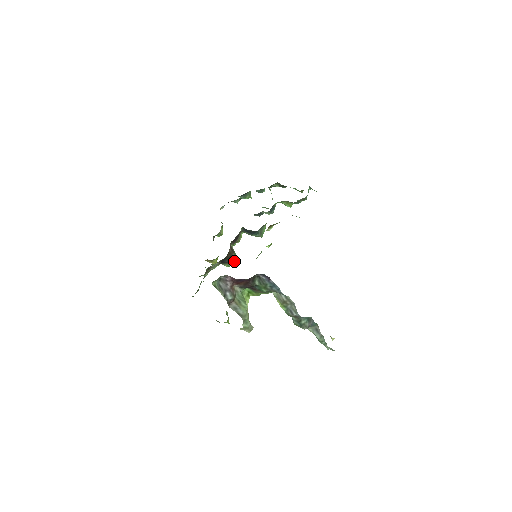
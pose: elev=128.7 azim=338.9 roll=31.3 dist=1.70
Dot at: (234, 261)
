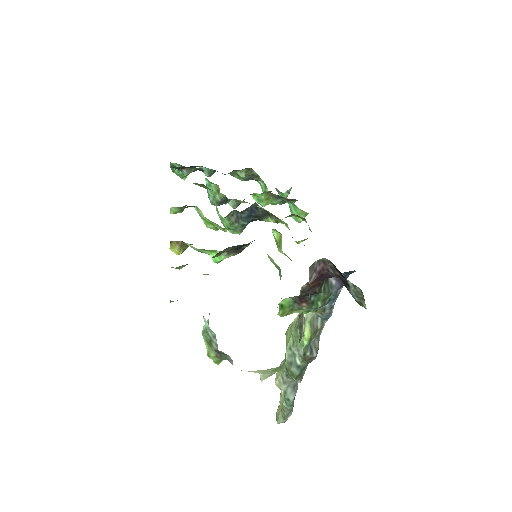
Dot at: (236, 254)
